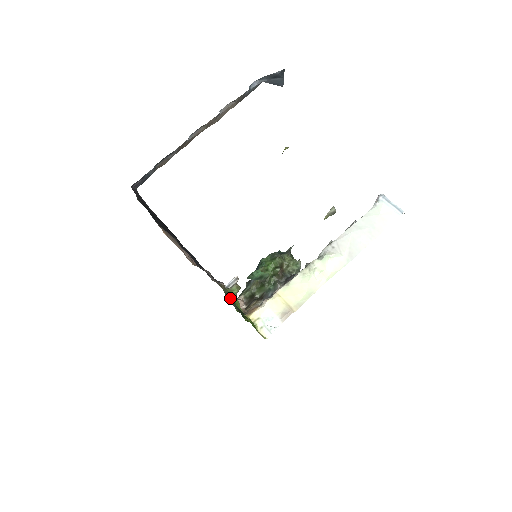
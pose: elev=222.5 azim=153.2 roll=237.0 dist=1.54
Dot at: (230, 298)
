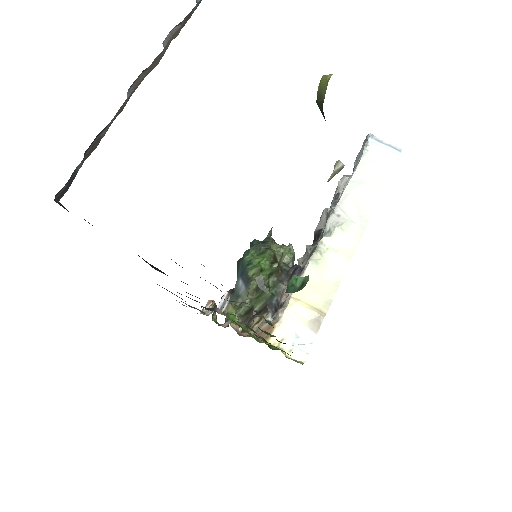
Dot at: occluded
